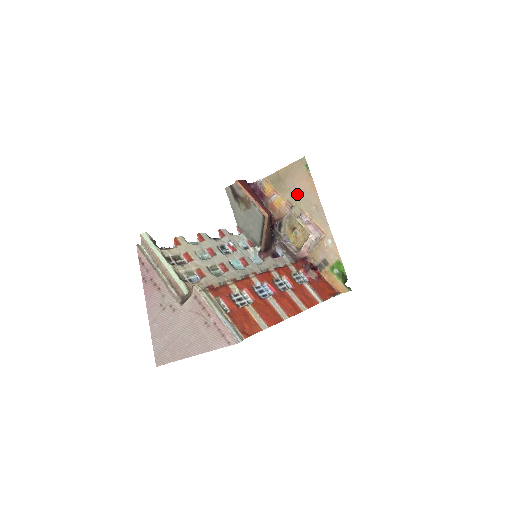
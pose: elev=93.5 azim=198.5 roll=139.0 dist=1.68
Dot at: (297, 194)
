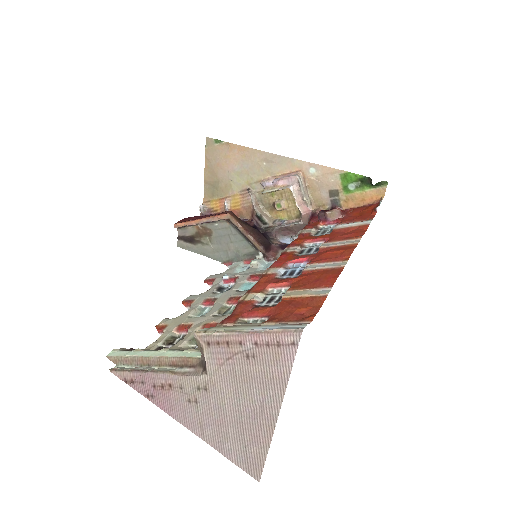
Dot at: (239, 174)
